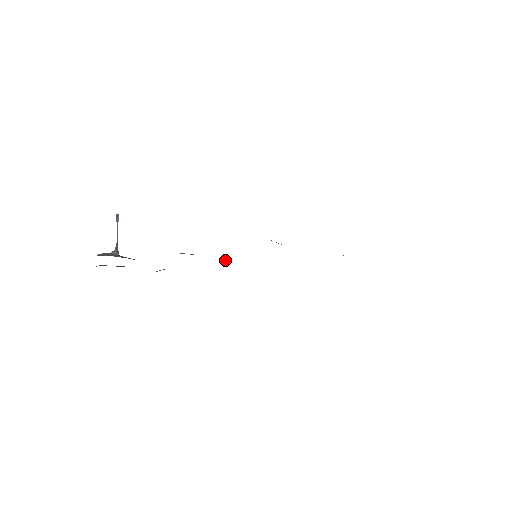
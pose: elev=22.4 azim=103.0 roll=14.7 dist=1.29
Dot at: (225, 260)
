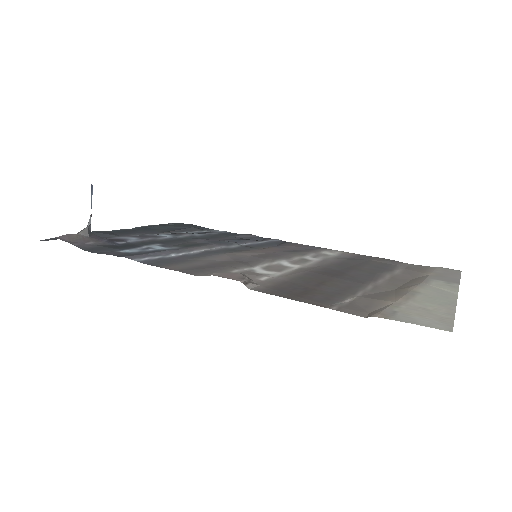
Dot at: (229, 241)
